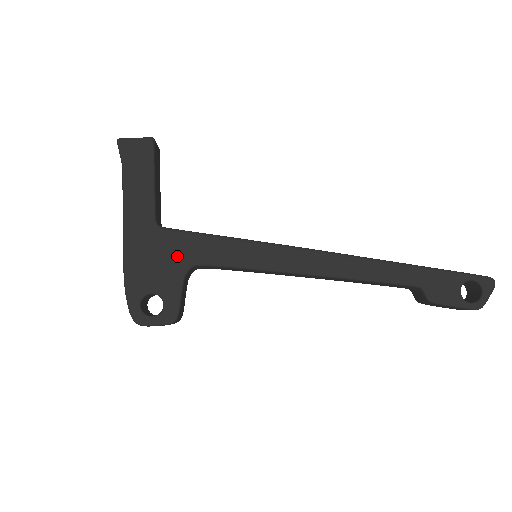
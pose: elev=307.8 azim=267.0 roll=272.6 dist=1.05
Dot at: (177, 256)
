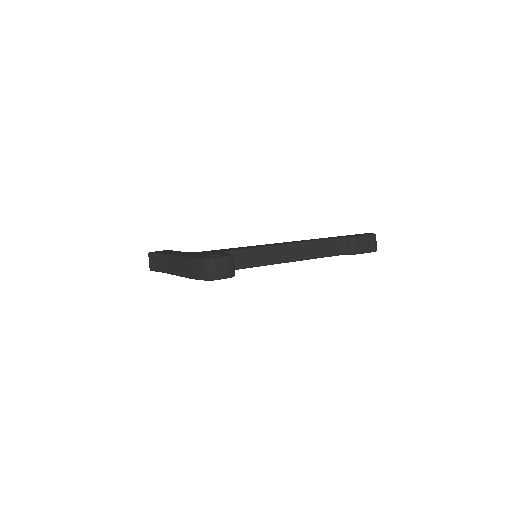
Dot at: occluded
